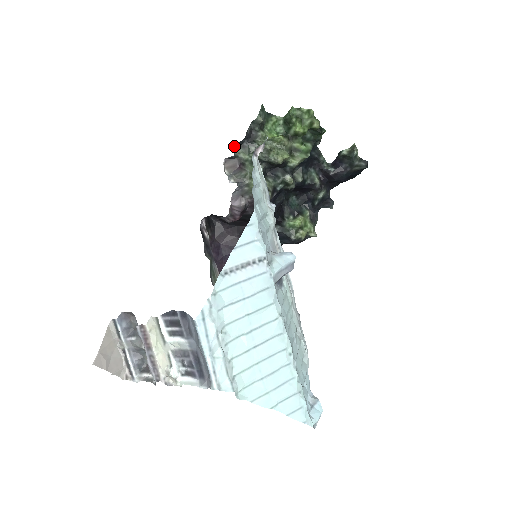
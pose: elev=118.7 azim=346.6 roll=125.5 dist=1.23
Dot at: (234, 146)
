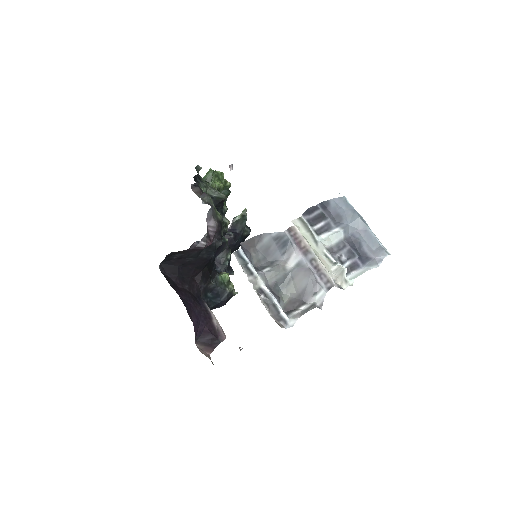
Dot at: occluded
